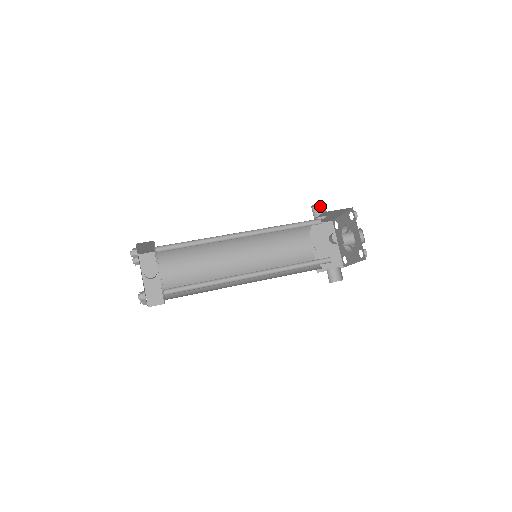
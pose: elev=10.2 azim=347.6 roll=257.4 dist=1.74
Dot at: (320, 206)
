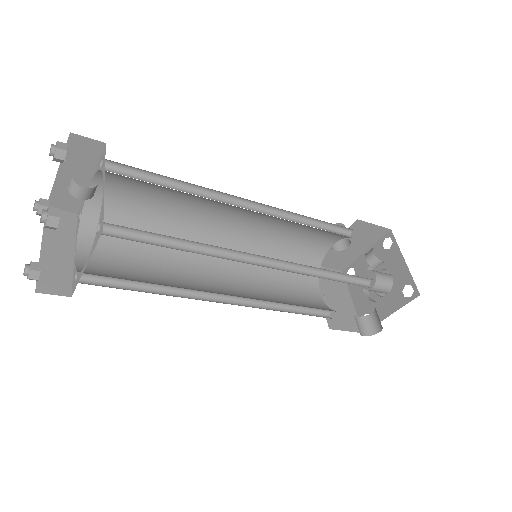
Dot at: occluded
